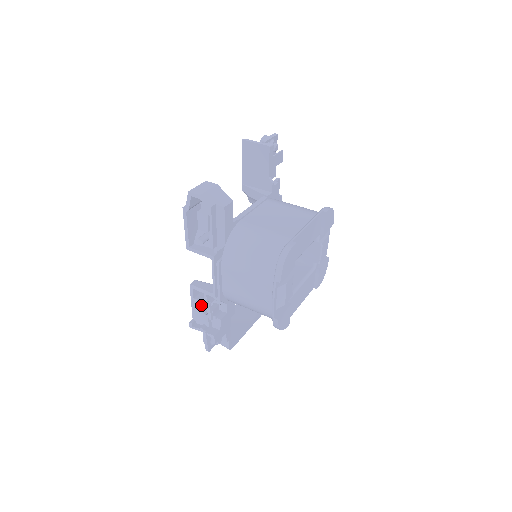
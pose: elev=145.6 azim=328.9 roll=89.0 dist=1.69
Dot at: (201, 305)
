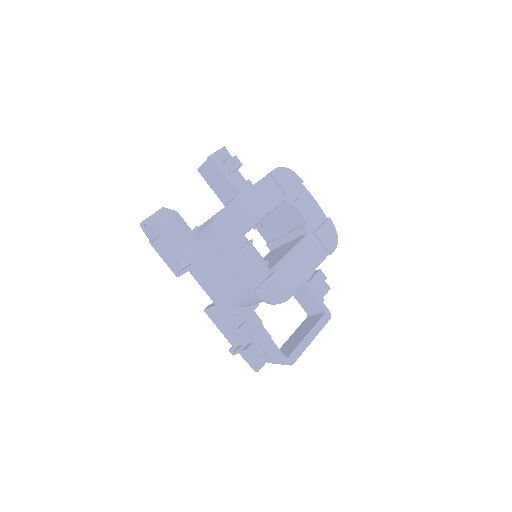
Dot at: (222, 325)
